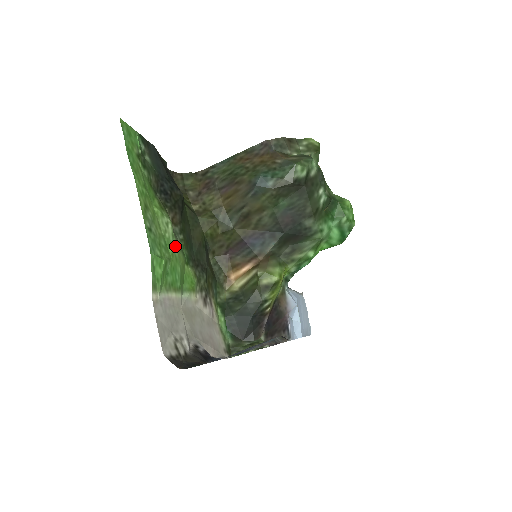
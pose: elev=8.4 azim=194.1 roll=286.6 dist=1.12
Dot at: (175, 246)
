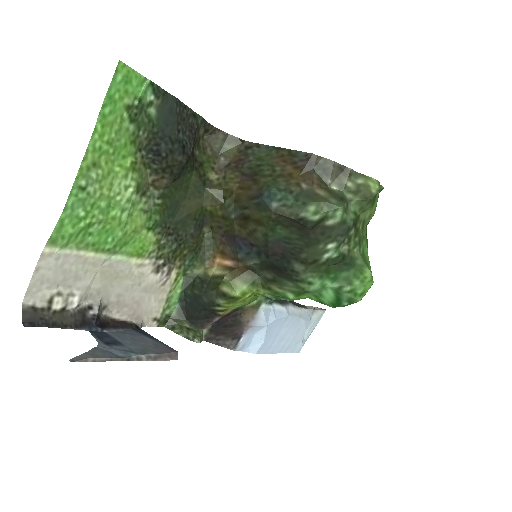
Dot at: (127, 211)
